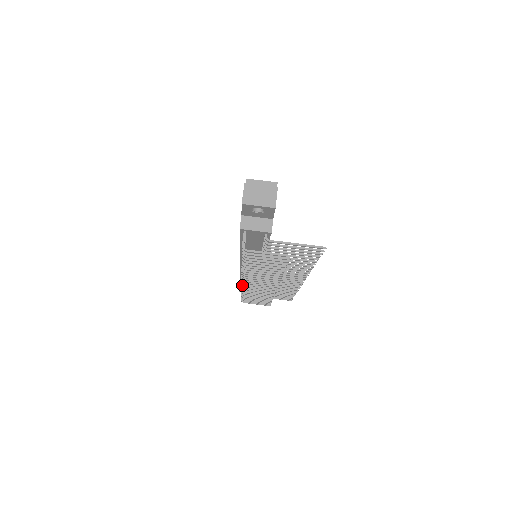
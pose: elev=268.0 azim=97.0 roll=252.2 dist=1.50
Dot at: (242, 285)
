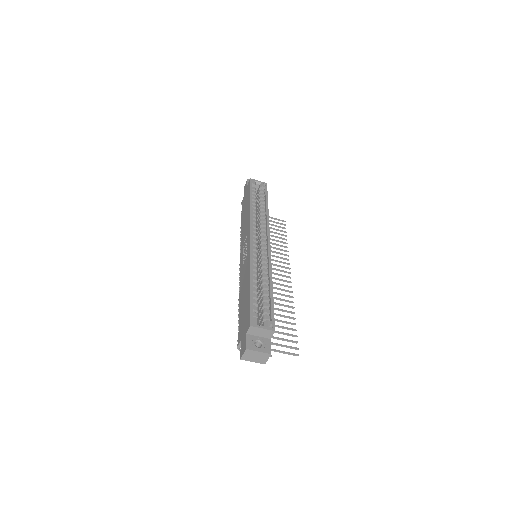
Dot at: occluded
